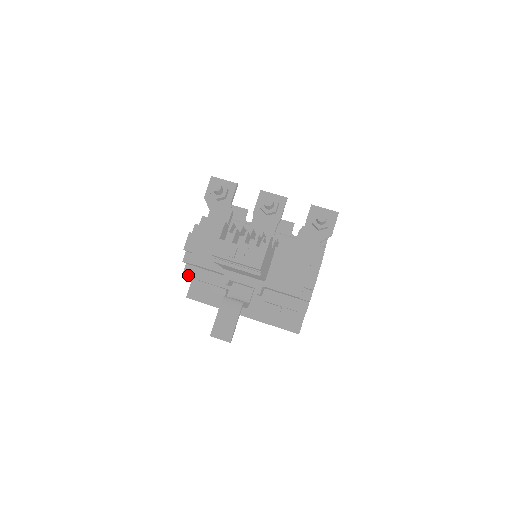
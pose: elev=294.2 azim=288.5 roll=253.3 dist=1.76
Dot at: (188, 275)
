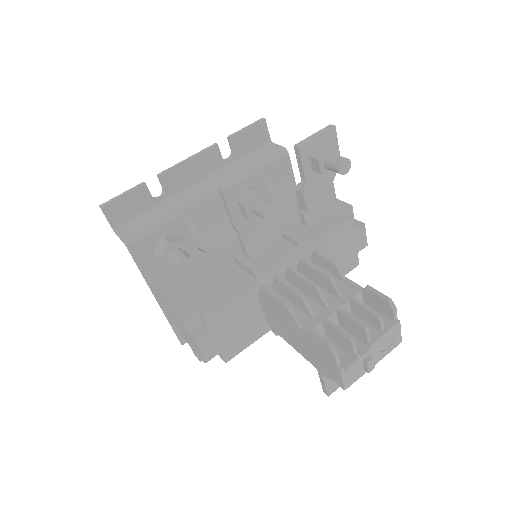
Dot at: occluded
